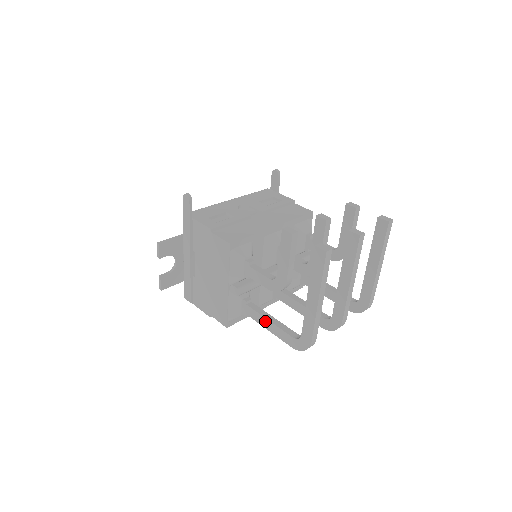
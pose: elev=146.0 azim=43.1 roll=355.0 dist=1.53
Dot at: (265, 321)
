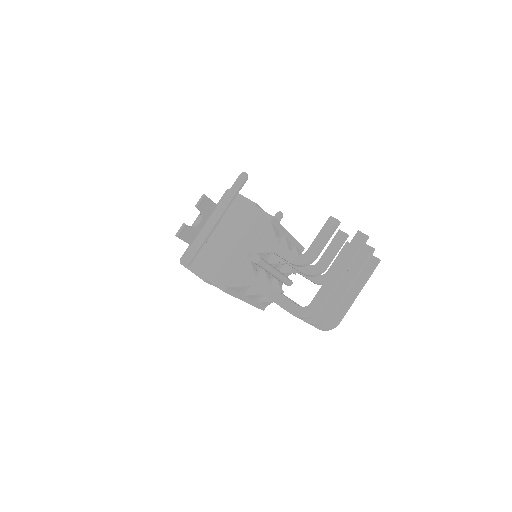
Dot at: (271, 291)
